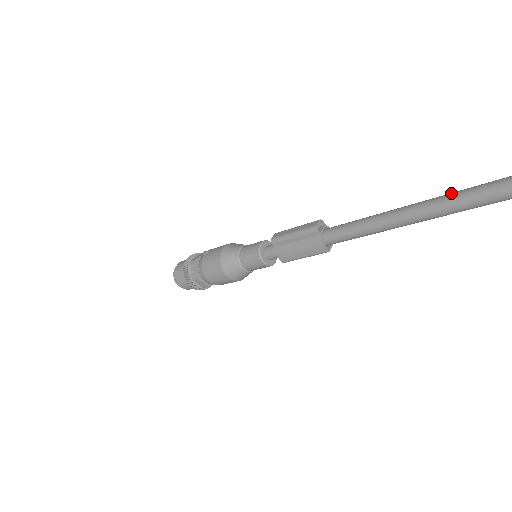
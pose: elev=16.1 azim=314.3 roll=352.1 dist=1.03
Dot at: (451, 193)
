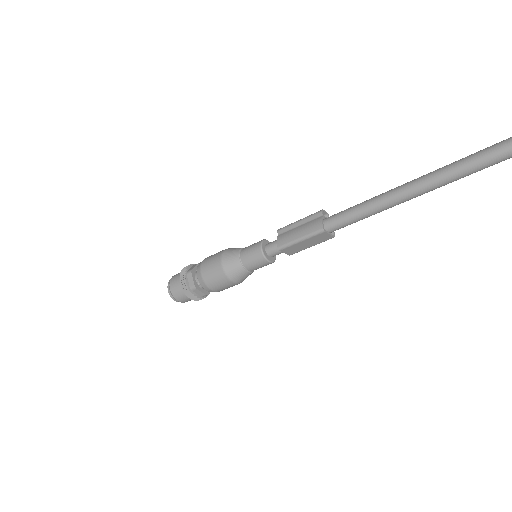
Dot at: occluded
